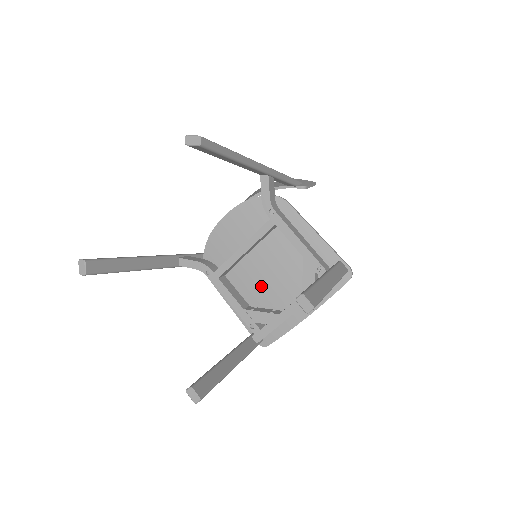
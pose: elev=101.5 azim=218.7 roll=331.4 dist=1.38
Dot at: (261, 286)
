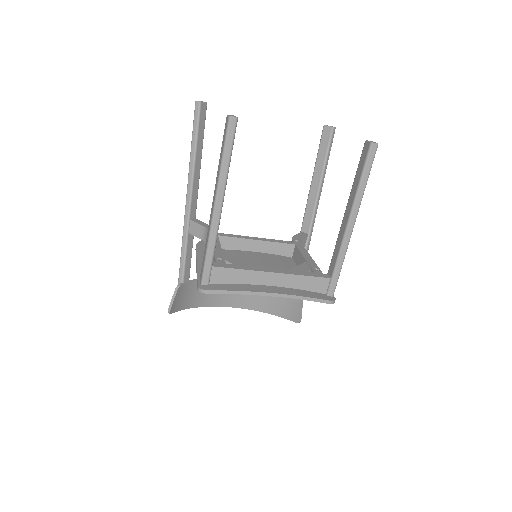
Dot at: occluded
